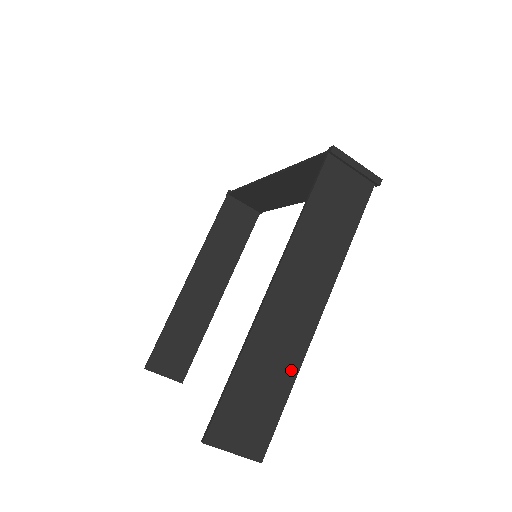
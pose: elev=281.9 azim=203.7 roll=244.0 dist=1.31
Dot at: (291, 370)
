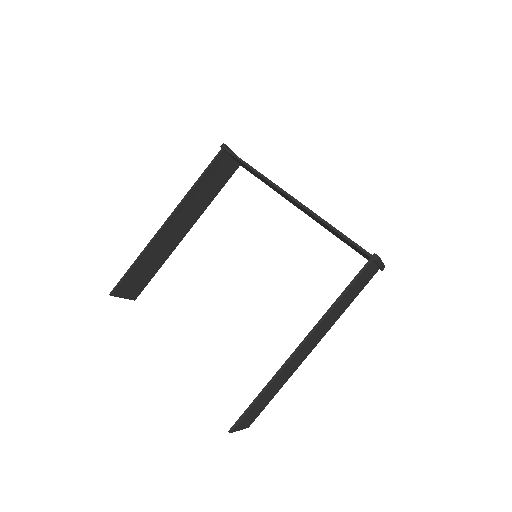
Dot at: (285, 382)
